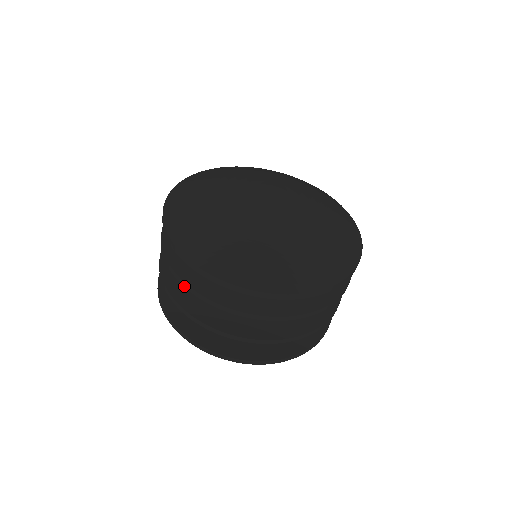
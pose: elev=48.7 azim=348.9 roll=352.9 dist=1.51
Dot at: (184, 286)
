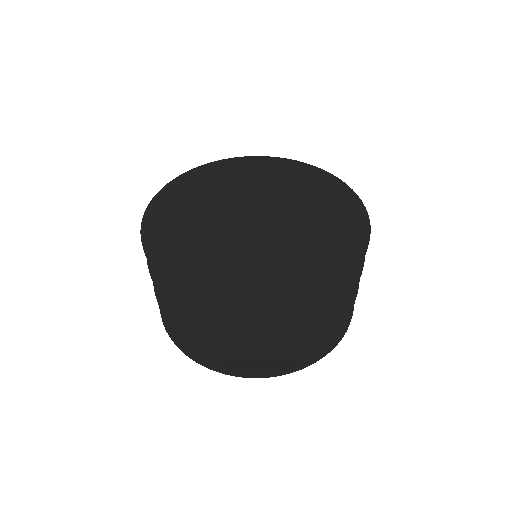
Dot at: (168, 302)
